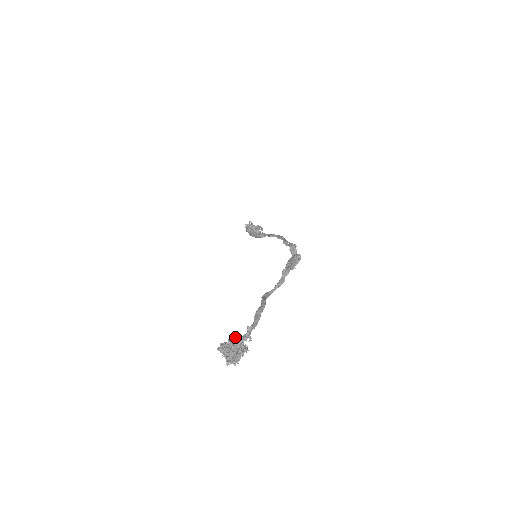
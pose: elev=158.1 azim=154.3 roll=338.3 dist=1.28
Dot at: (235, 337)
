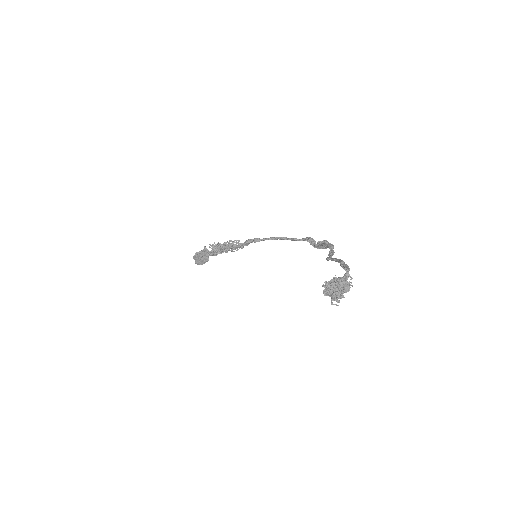
Dot at: occluded
